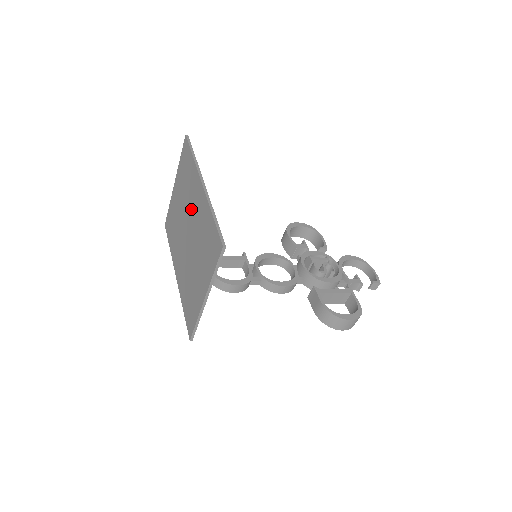
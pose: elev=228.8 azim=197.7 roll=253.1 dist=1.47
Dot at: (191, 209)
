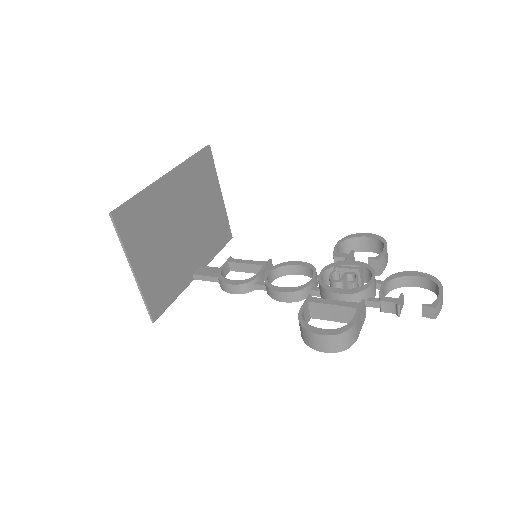
Dot at: (179, 204)
